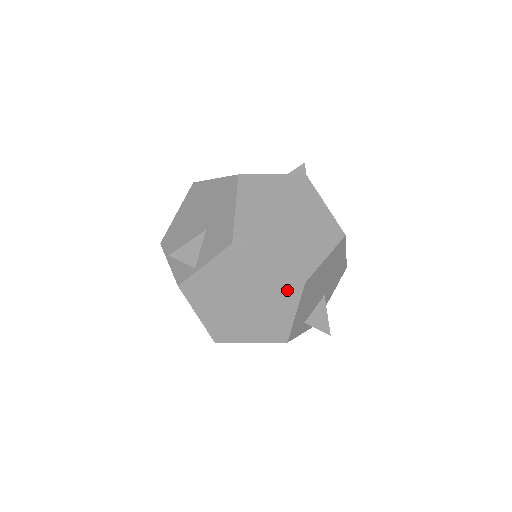
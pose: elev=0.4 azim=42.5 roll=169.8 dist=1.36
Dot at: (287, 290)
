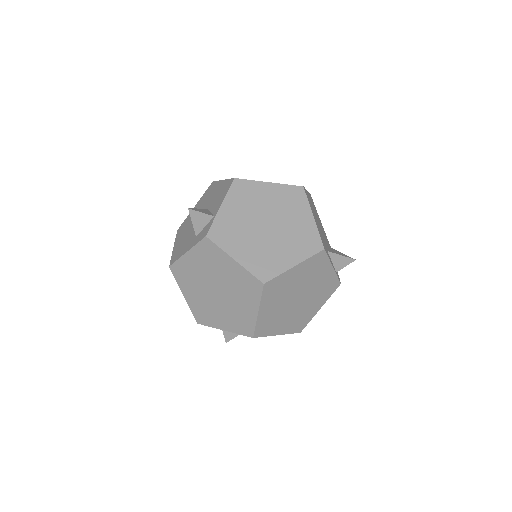
Dot at: (294, 198)
